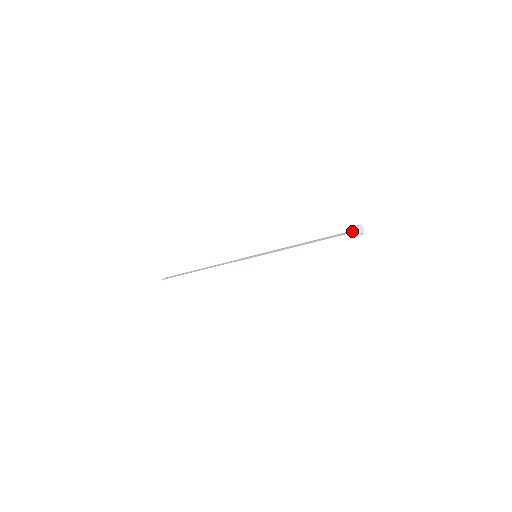
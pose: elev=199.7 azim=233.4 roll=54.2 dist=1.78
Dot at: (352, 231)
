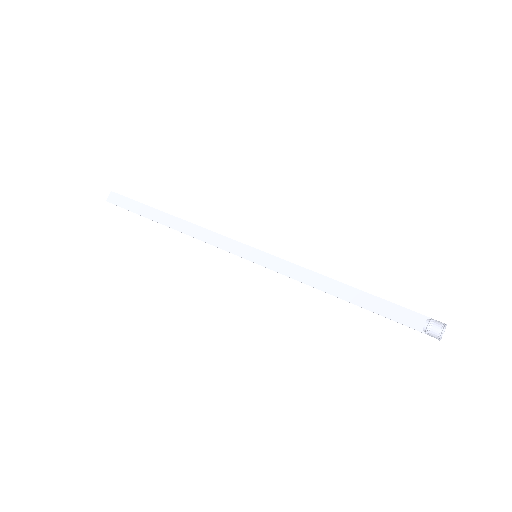
Dot at: occluded
